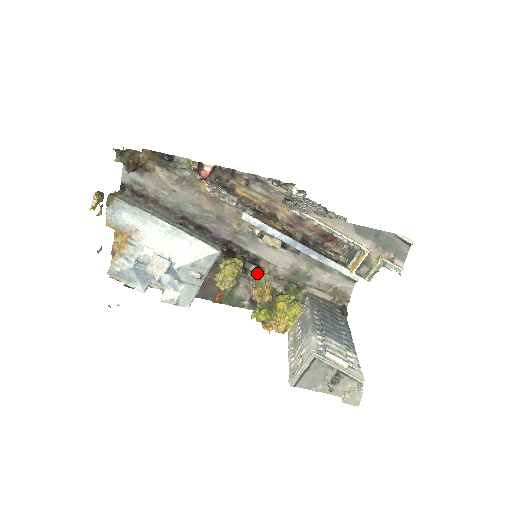
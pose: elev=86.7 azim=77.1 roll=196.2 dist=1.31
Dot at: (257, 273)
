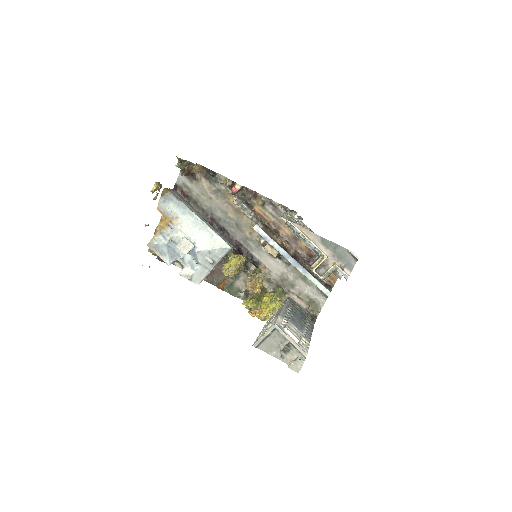
Dot at: (255, 271)
